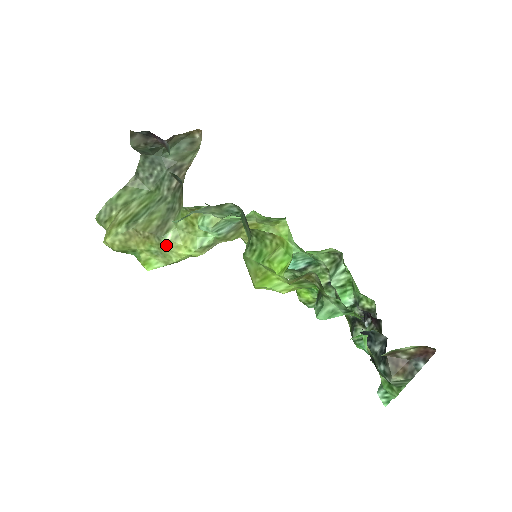
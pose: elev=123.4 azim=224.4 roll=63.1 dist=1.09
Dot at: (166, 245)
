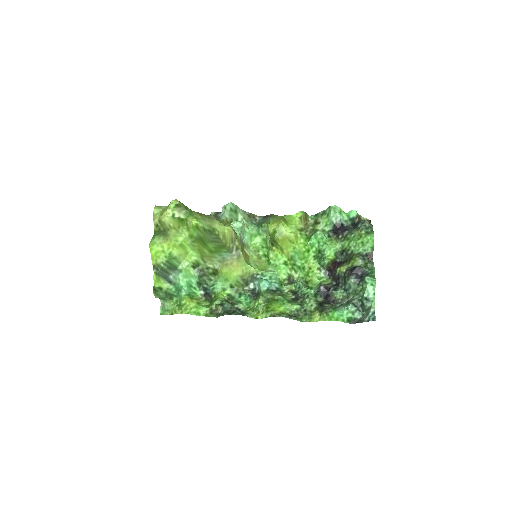
Dot at: (214, 218)
